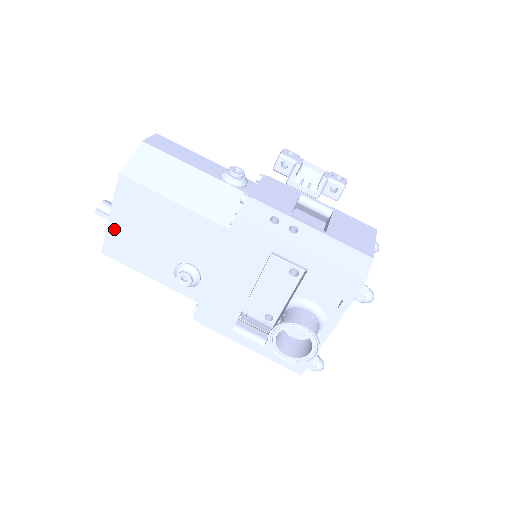
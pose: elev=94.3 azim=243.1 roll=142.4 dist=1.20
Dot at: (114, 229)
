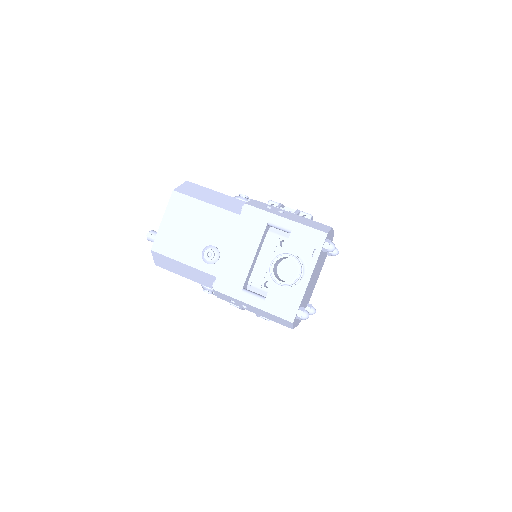
Dot at: (163, 229)
